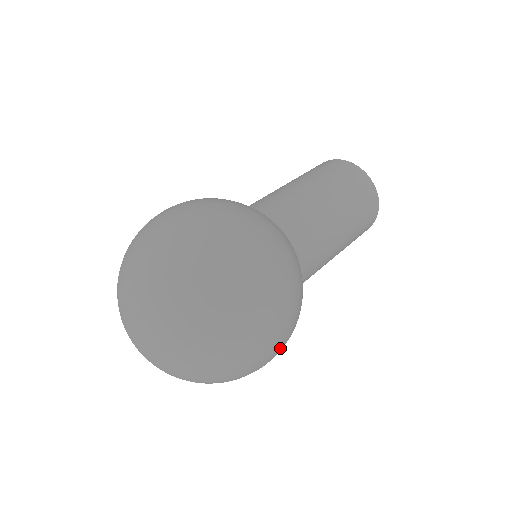
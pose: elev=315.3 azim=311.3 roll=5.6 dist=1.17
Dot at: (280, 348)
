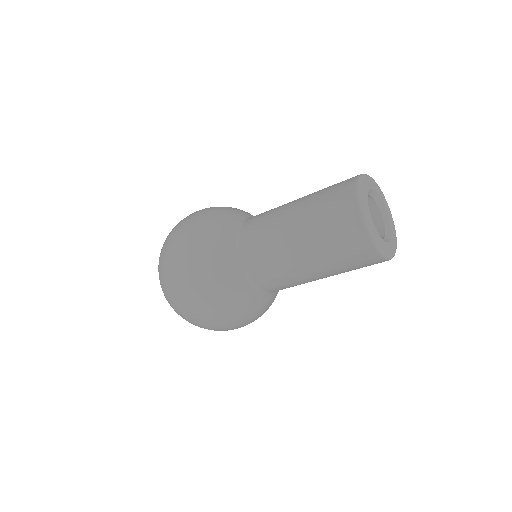
Dot at: occluded
